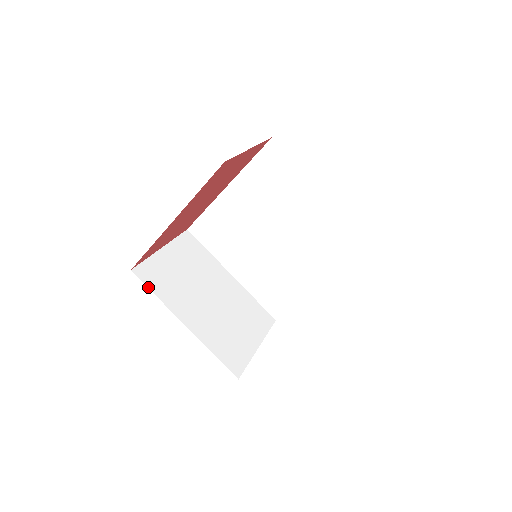
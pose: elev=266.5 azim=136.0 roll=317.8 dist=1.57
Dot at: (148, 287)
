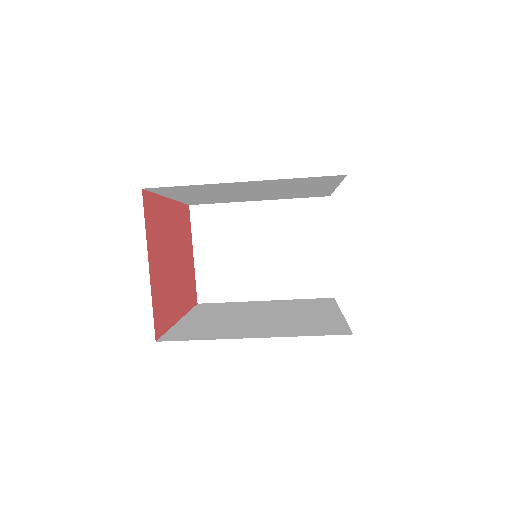
Dot at: (218, 302)
